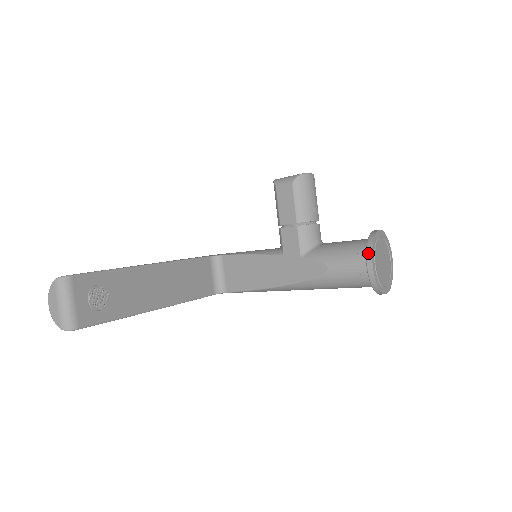
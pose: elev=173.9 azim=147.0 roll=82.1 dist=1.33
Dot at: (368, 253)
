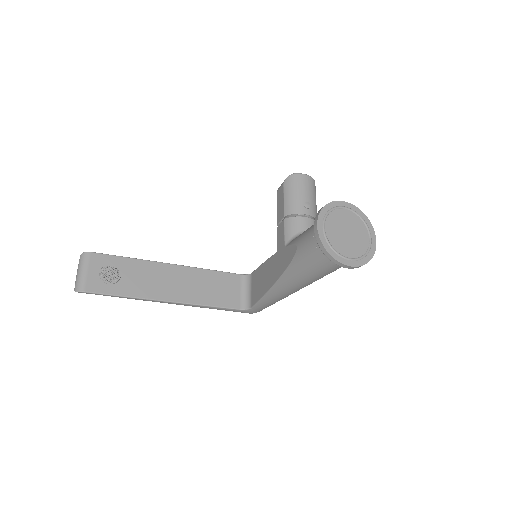
Dot at: (316, 216)
